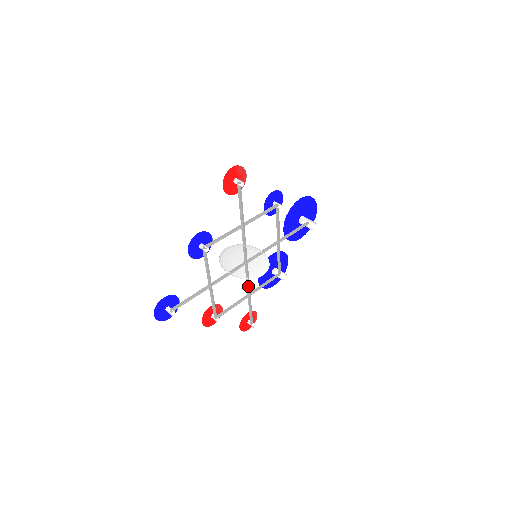
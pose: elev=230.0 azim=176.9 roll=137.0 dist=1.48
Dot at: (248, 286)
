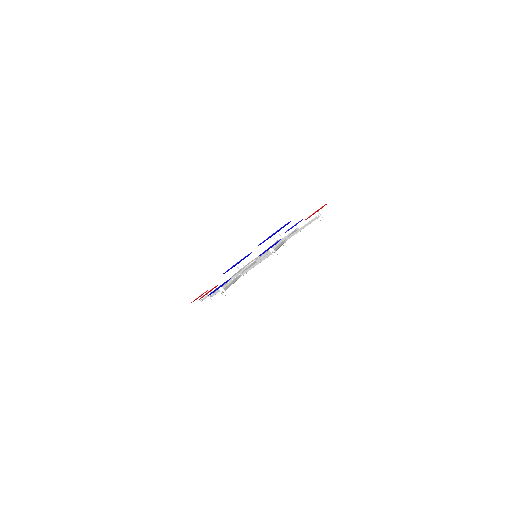
Dot at: occluded
